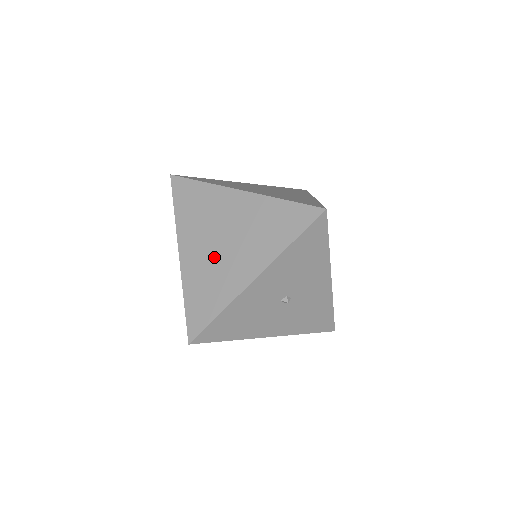
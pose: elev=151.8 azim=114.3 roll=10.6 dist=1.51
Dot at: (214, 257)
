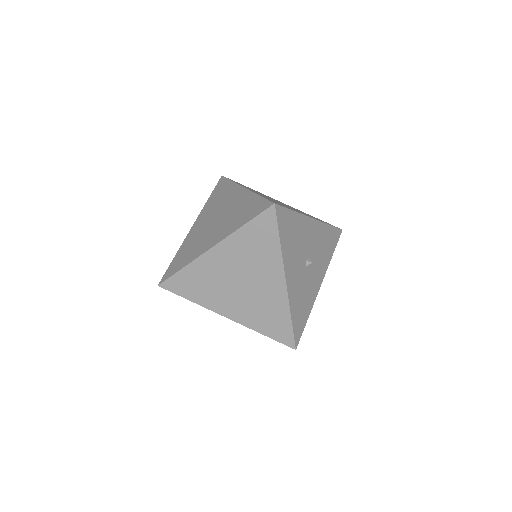
Dot at: (248, 297)
